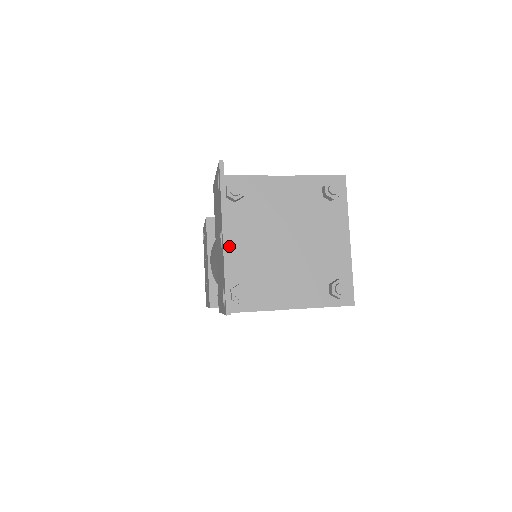
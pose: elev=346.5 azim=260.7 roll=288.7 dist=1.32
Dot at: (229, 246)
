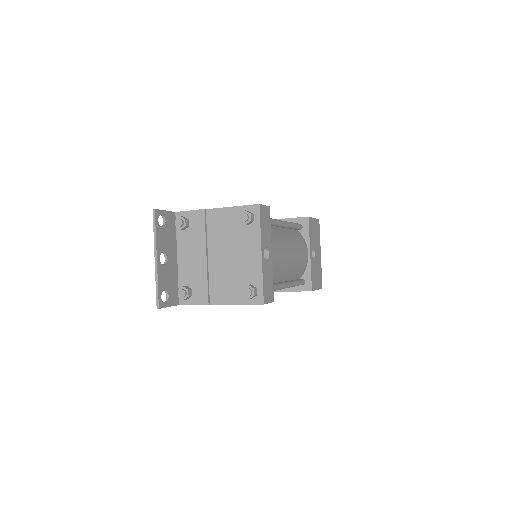
Dot at: (181, 260)
